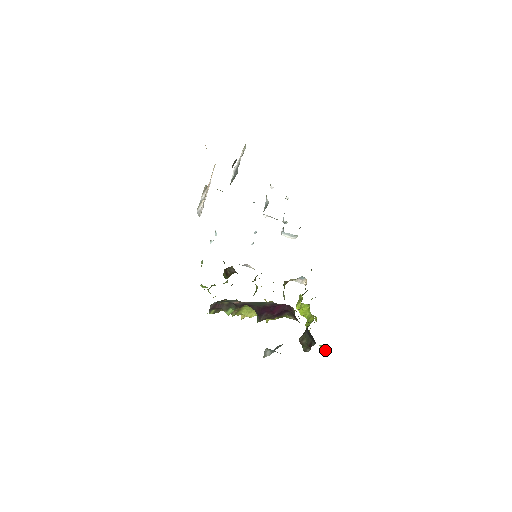
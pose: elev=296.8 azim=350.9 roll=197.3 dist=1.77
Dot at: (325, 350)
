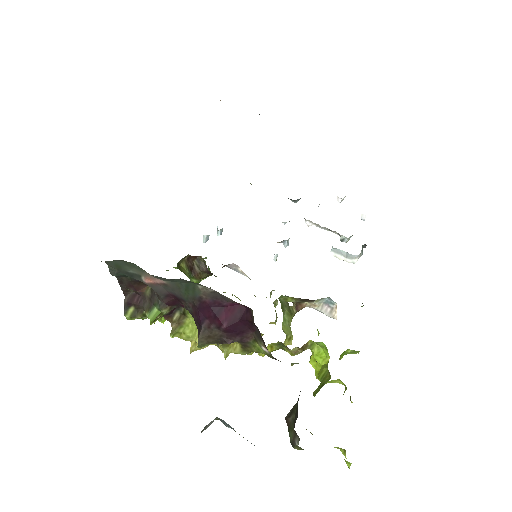
Dot at: occluded
